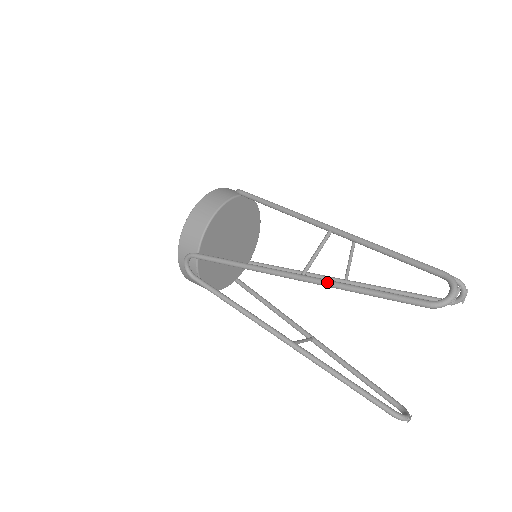
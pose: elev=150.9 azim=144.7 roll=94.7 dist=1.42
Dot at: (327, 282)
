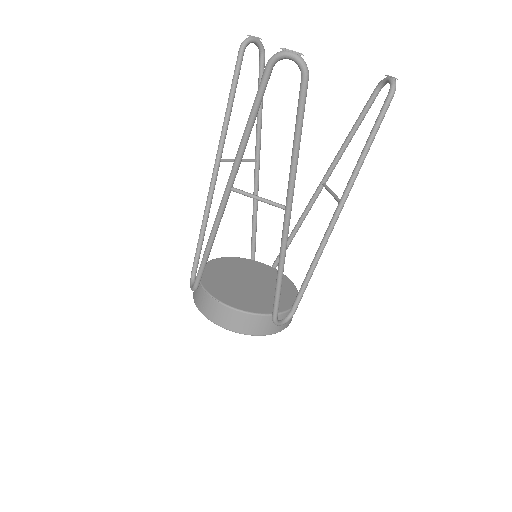
Dot at: (221, 135)
